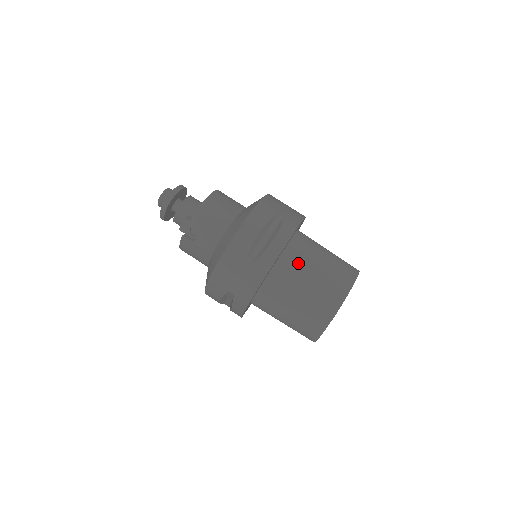
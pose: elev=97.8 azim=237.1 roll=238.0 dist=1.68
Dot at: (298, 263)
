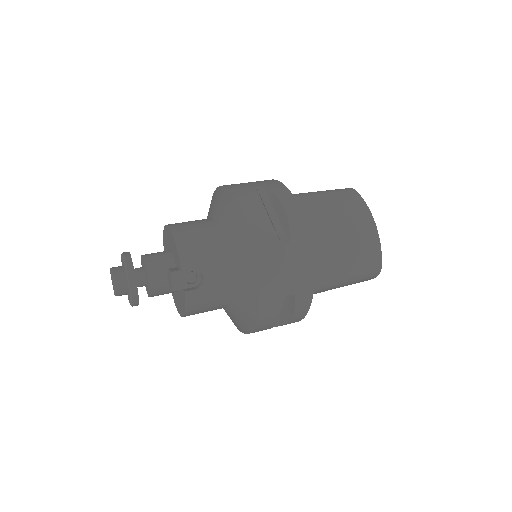
Dot at: (311, 217)
